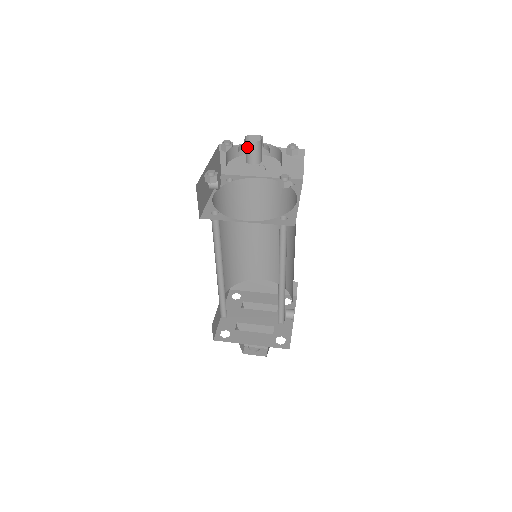
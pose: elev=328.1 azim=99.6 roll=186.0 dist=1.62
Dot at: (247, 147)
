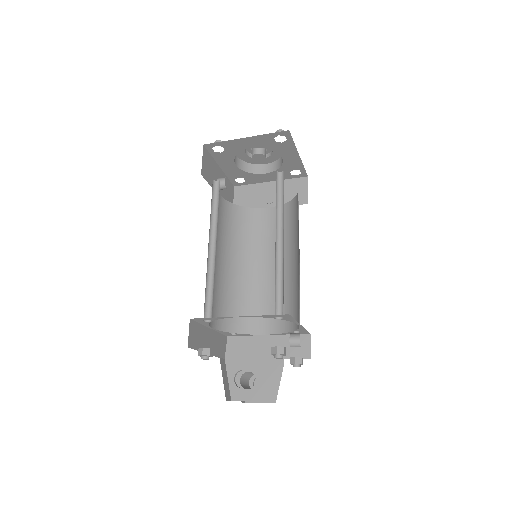
Dot at: occluded
